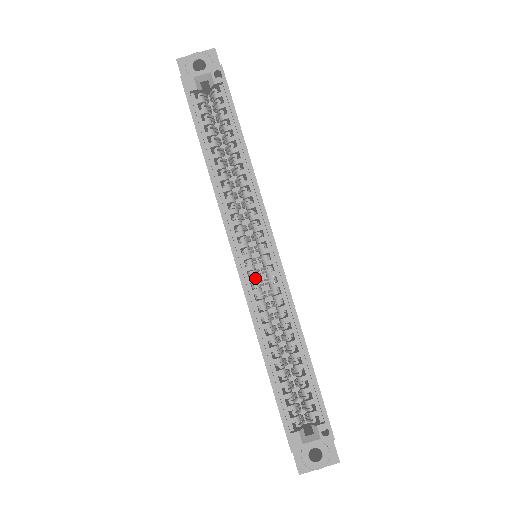
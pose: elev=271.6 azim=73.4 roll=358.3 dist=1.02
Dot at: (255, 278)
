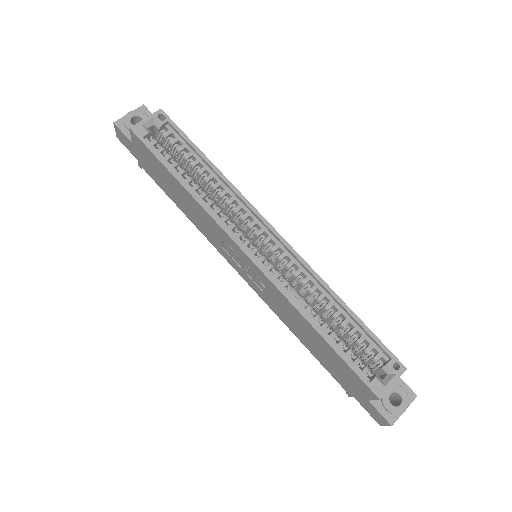
Dot at: (271, 265)
